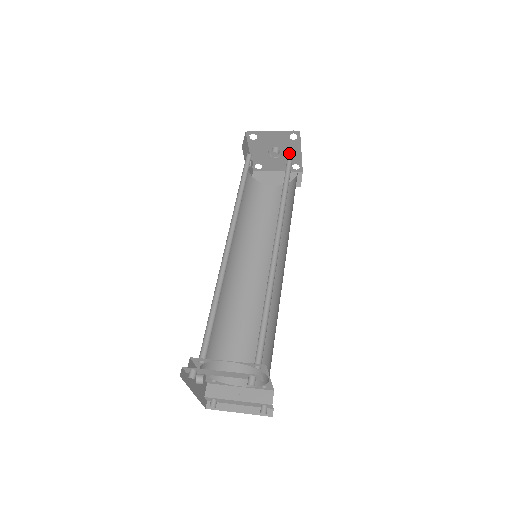
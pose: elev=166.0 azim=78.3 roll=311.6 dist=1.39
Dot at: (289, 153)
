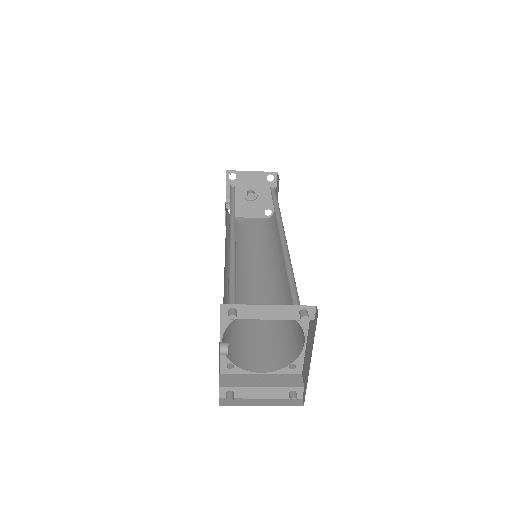
Dot at: (264, 196)
